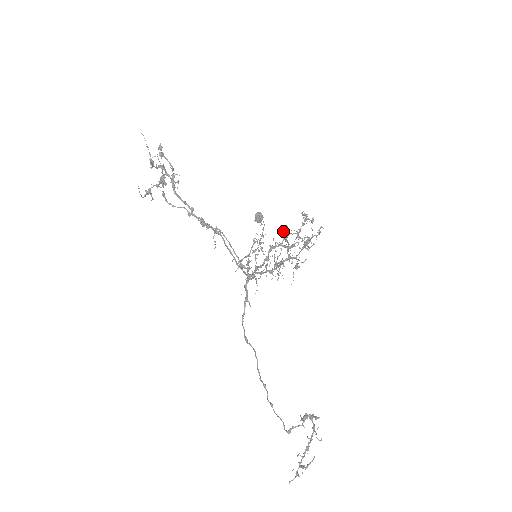
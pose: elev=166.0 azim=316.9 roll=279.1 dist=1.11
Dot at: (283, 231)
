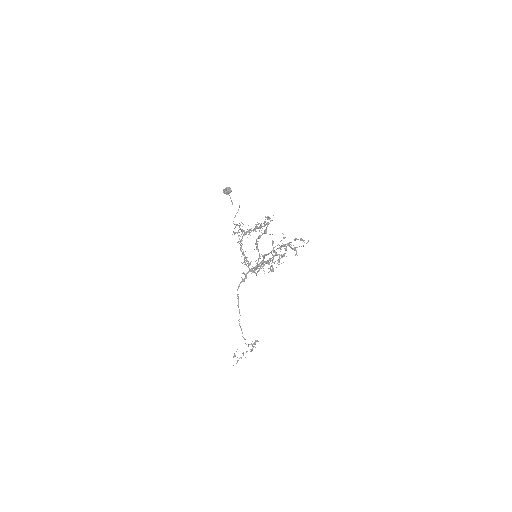
Dot at: occluded
